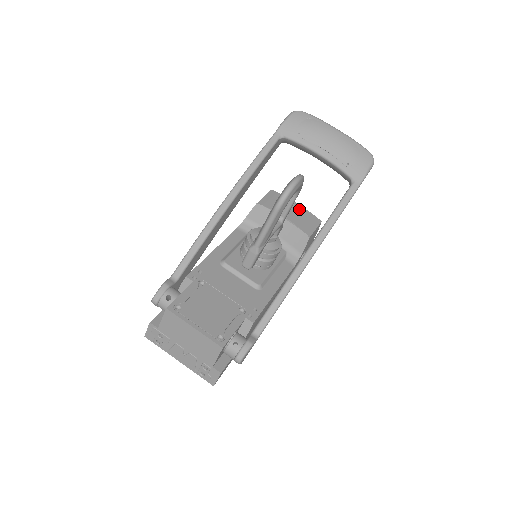
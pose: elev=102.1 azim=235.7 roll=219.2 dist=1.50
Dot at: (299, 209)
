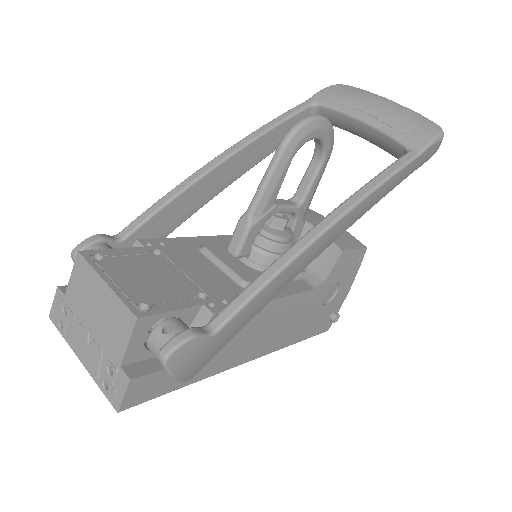
Dot at: occluded
